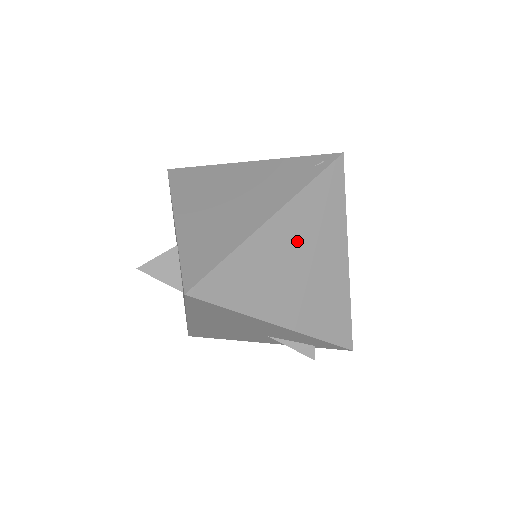
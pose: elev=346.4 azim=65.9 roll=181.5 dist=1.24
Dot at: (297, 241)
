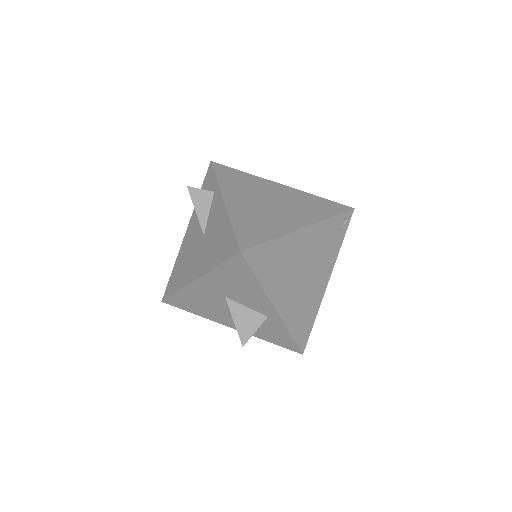
Dot at: occluded
